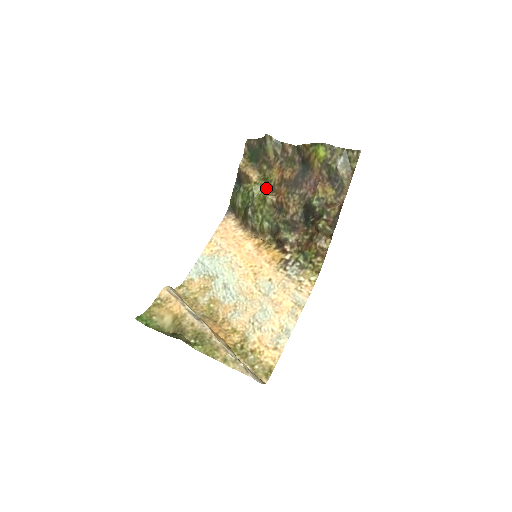
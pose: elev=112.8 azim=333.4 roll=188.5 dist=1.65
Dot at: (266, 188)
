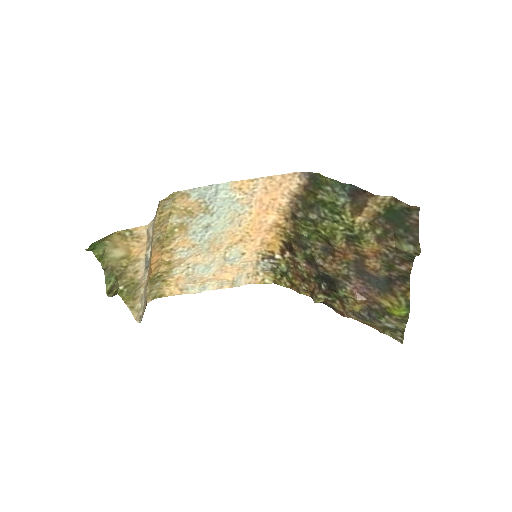
Dot at: (349, 235)
